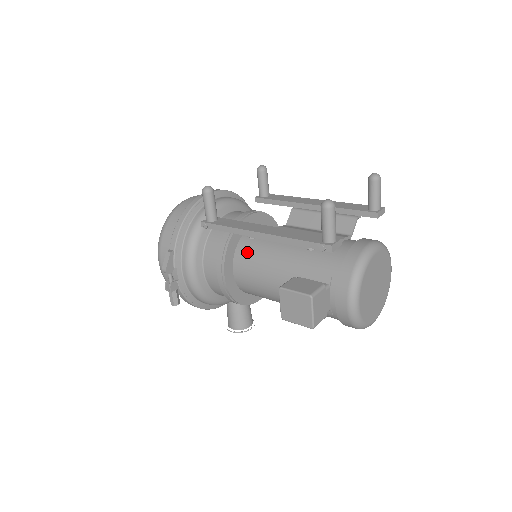
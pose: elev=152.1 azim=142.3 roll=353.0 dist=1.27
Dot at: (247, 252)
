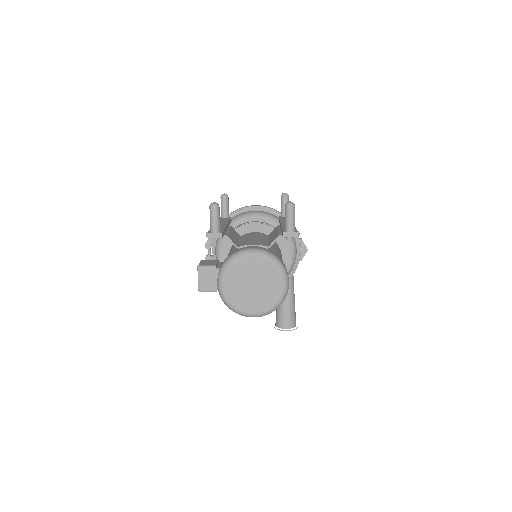
Dot at: occluded
